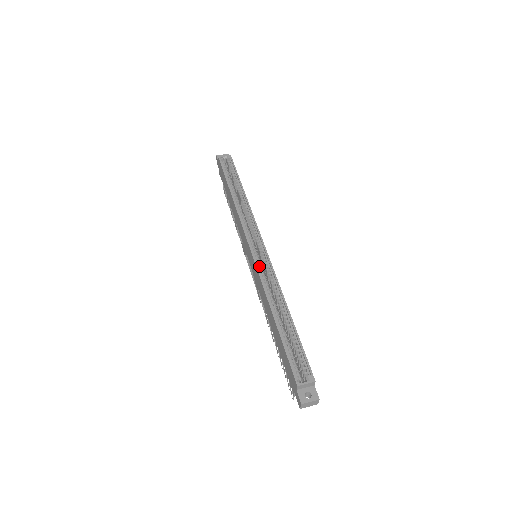
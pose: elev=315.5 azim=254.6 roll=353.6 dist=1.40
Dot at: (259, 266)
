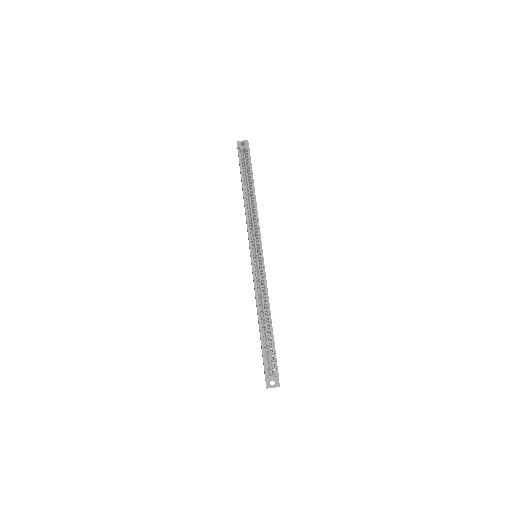
Dot at: (255, 271)
